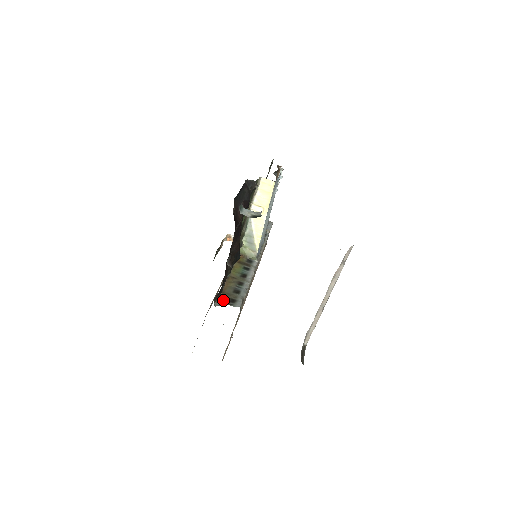
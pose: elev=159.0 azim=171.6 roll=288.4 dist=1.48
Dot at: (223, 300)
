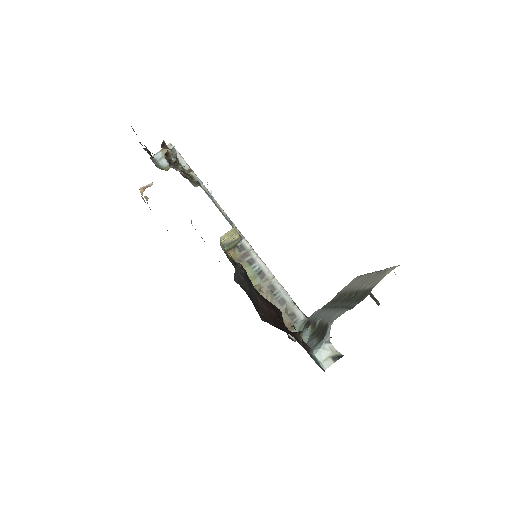
Dot at: (289, 325)
